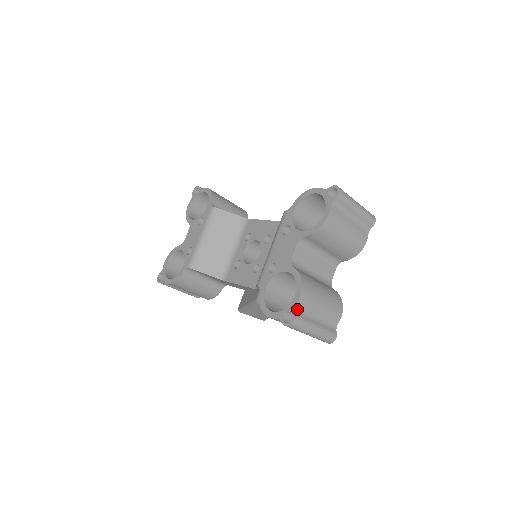
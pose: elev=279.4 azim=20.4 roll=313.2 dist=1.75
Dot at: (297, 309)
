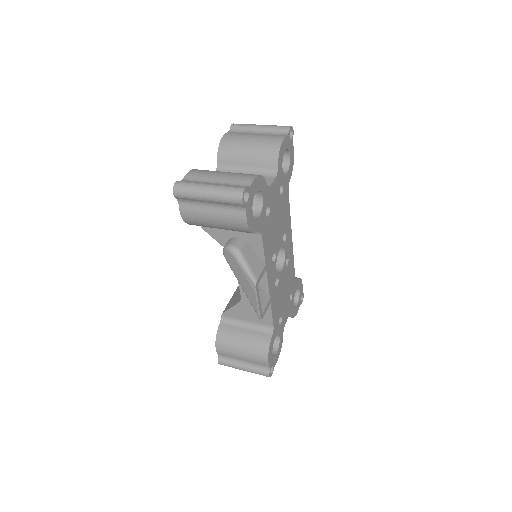
Dot at: occluded
